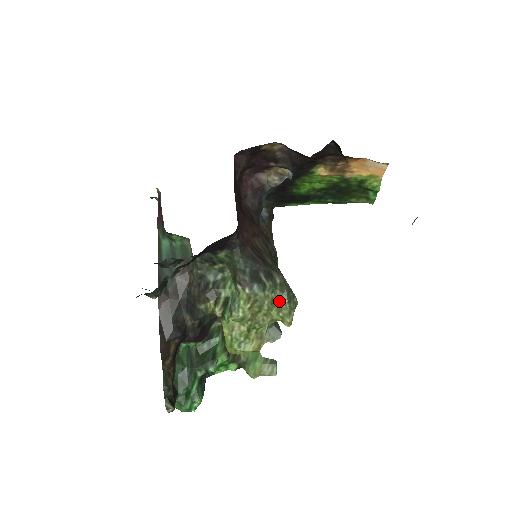
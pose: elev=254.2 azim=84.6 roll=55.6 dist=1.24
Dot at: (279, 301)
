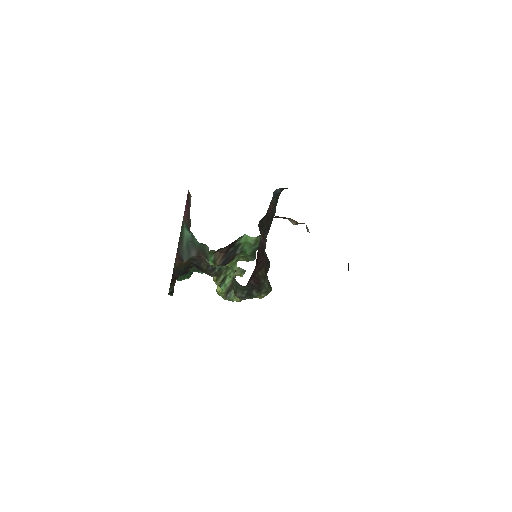
Dot at: (260, 295)
